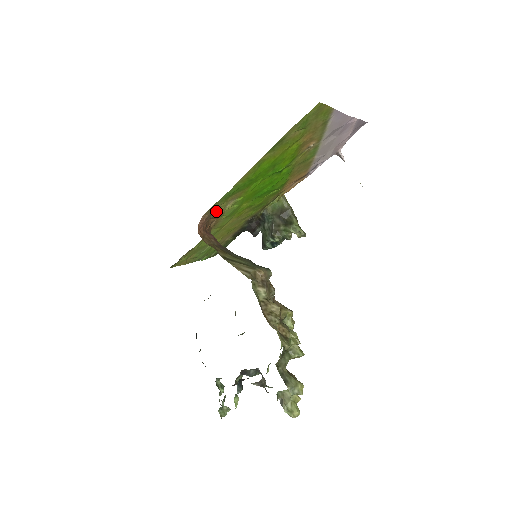
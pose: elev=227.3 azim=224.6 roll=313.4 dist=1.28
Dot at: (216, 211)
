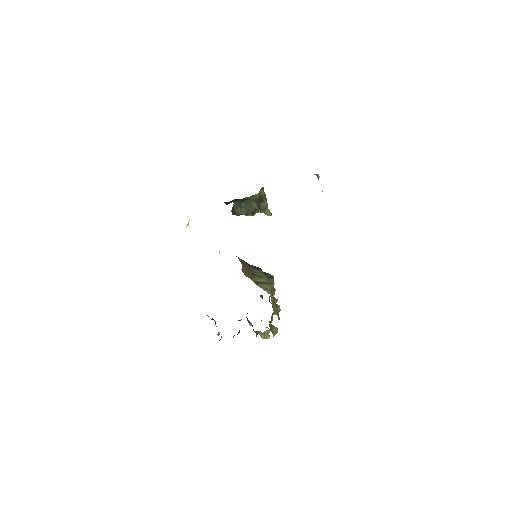
Dot at: occluded
